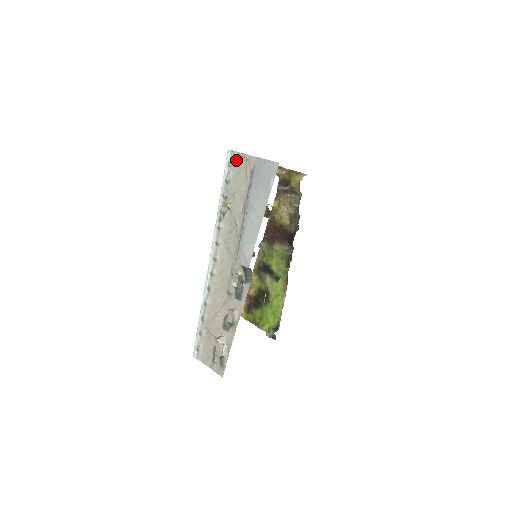
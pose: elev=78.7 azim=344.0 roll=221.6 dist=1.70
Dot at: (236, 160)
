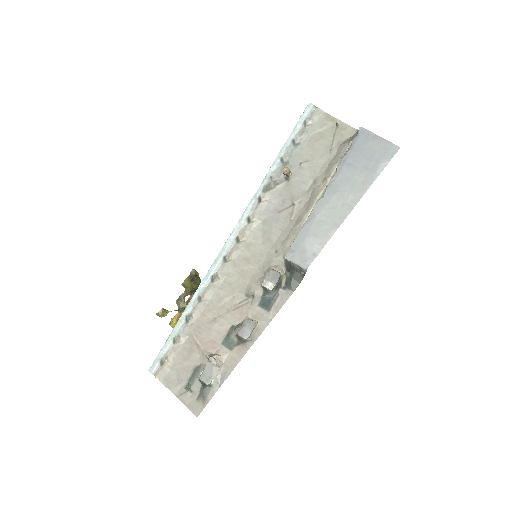
Dot at: (319, 121)
